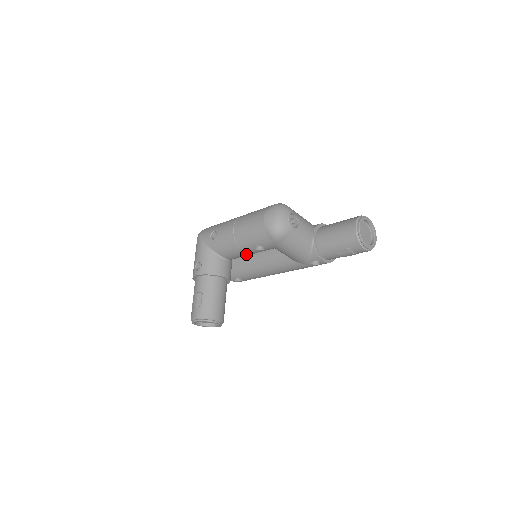
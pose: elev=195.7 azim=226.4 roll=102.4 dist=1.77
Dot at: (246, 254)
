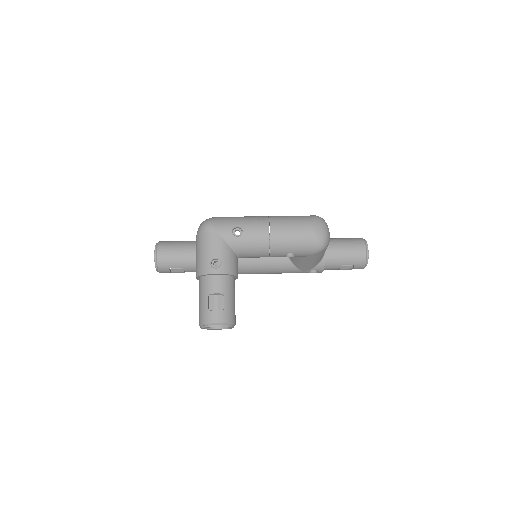
Dot at: occluded
